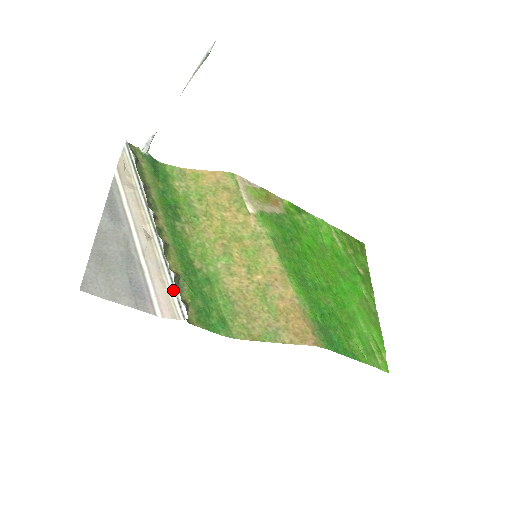
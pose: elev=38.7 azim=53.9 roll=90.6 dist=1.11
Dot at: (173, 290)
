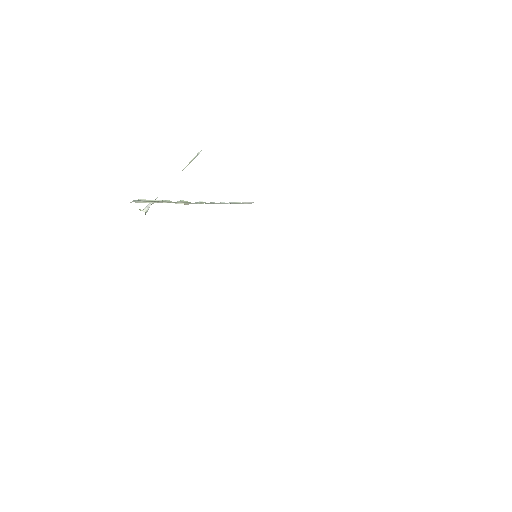
Dot at: (229, 203)
